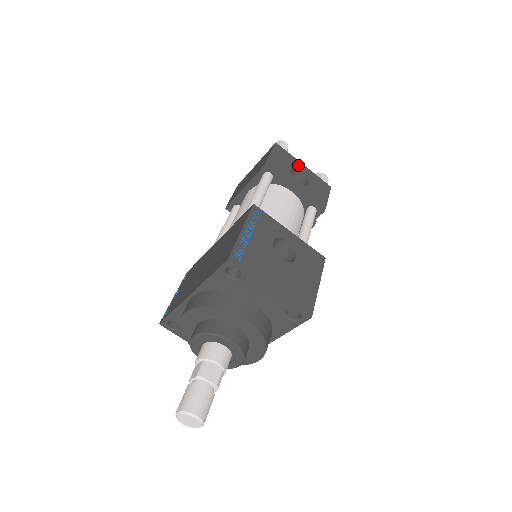
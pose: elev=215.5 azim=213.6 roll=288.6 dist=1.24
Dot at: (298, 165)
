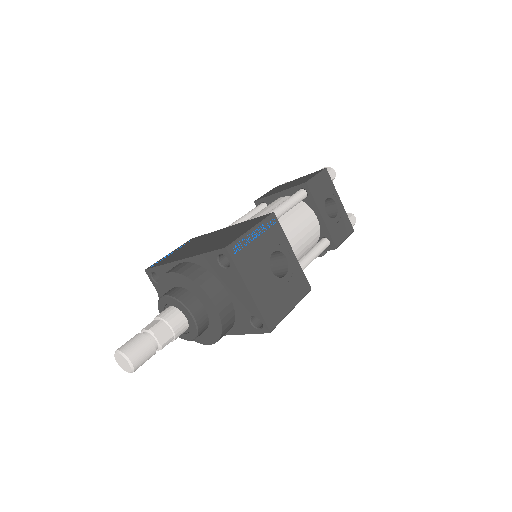
Dot at: (335, 197)
